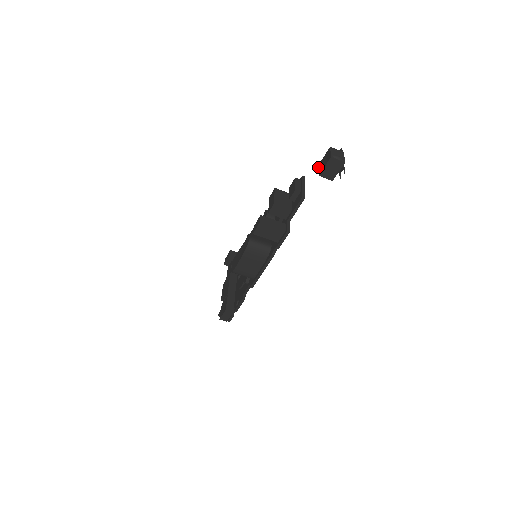
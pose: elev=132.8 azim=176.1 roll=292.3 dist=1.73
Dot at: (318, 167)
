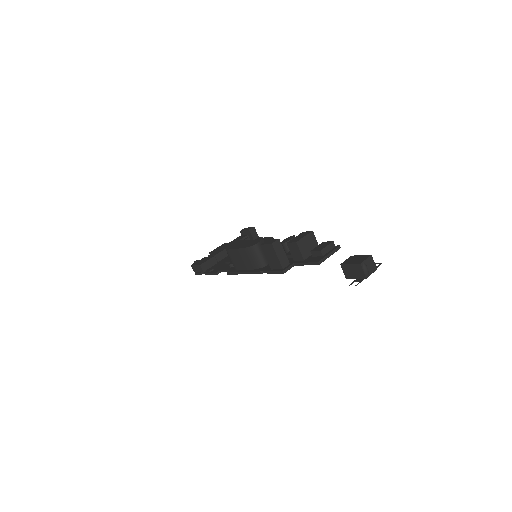
Dot at: (349, 257)
